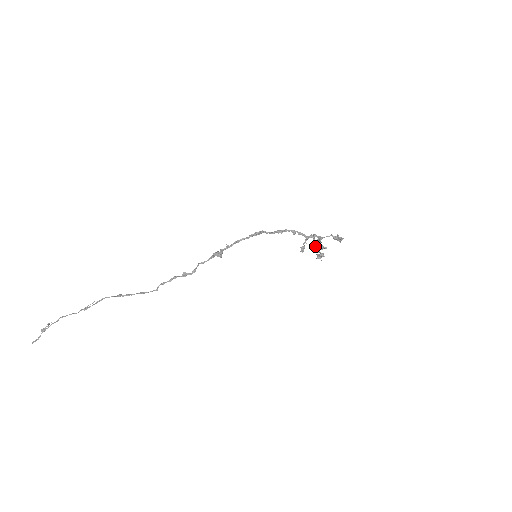
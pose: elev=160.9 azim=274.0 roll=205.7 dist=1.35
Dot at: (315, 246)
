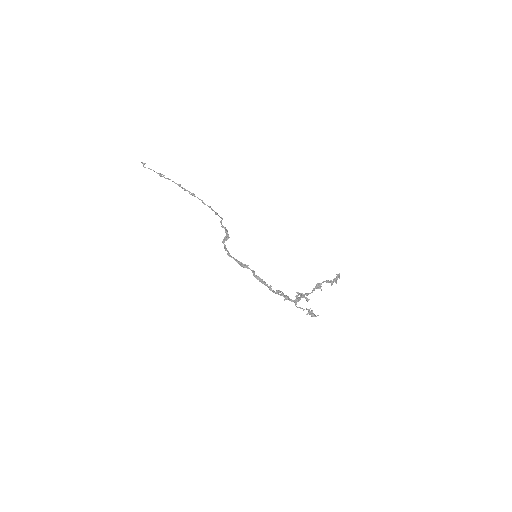
Dot at: (298, 294)
